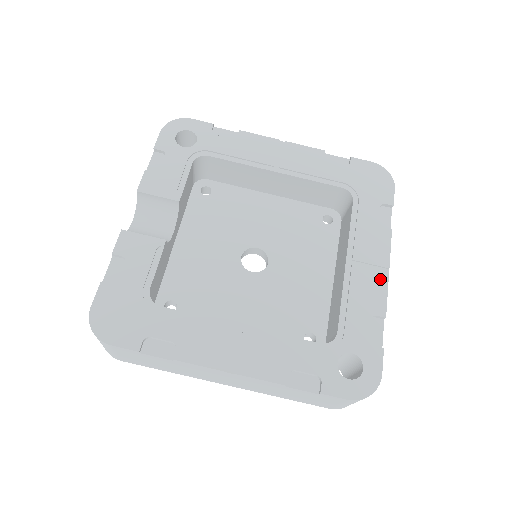
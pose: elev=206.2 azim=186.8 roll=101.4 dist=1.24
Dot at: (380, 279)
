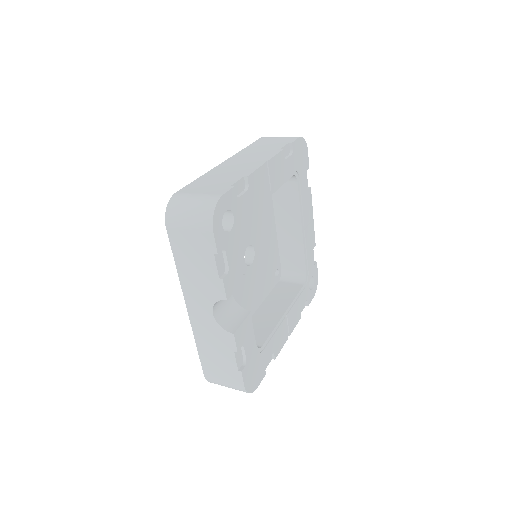
Dot at: (312, 226)
